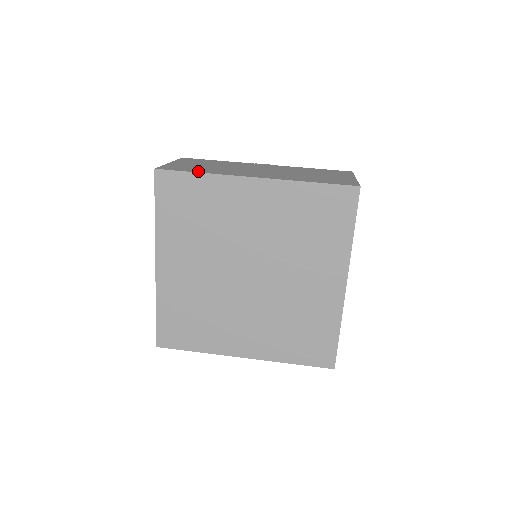
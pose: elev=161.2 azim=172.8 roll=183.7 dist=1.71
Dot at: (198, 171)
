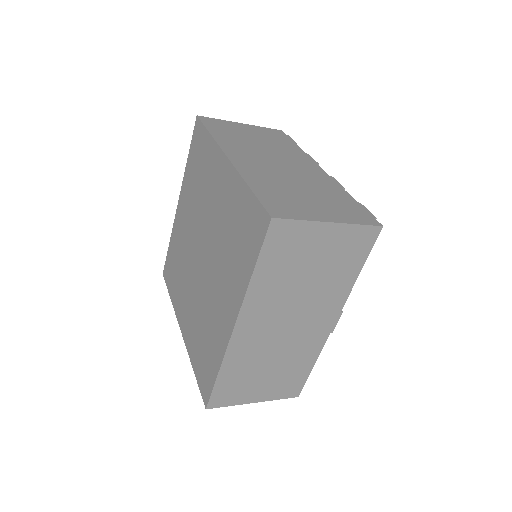
Dot at: occluded
